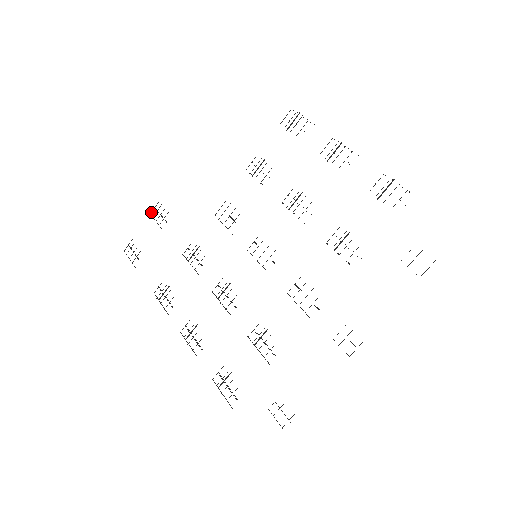
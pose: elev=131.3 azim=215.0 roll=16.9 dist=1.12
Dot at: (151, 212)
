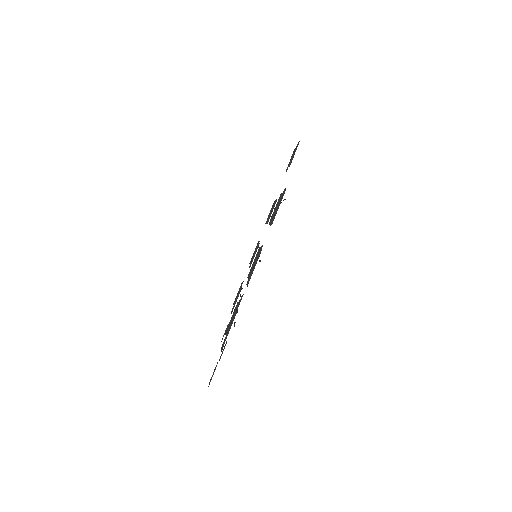
Dot at: (298, 143)
